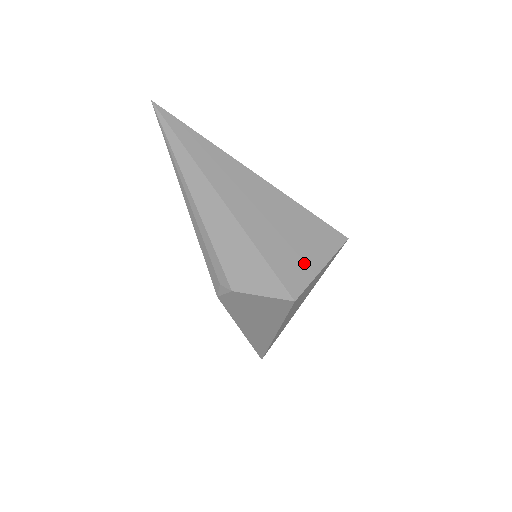
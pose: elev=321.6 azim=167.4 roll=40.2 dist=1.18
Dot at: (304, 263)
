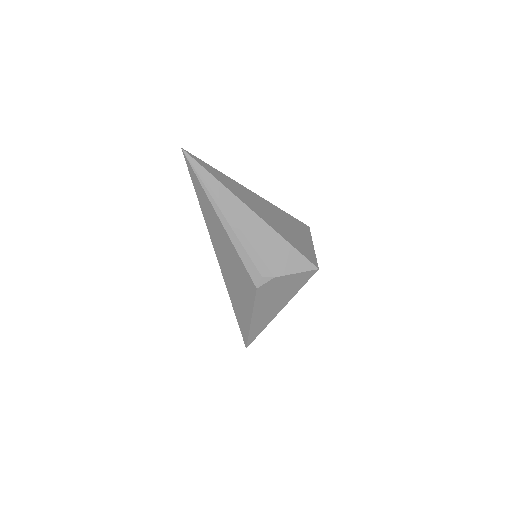
Dot at: (306, 245)
